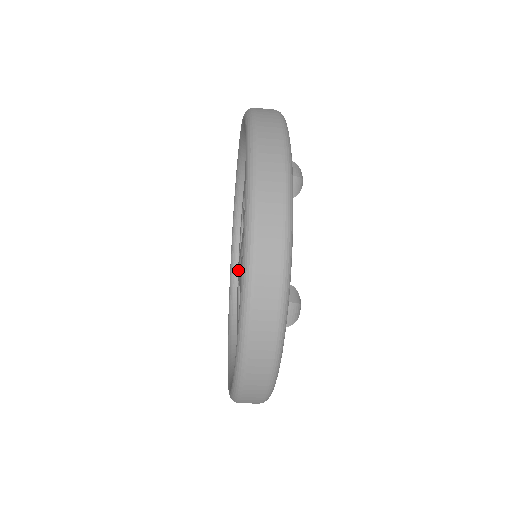
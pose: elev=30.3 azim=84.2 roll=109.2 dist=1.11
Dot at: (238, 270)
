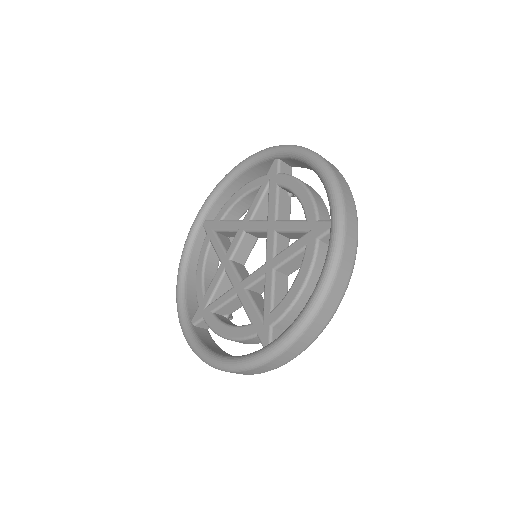
Dot at: (212, 229)
